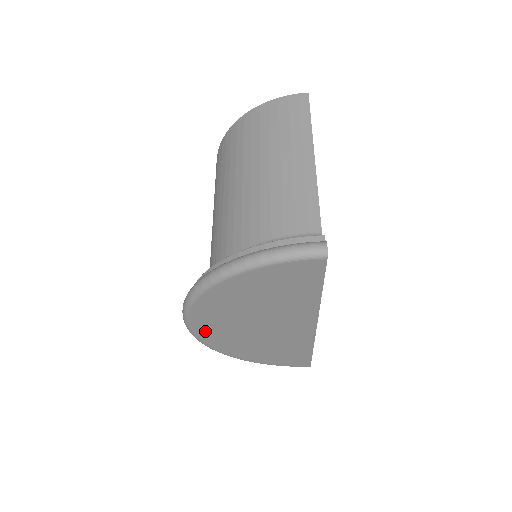
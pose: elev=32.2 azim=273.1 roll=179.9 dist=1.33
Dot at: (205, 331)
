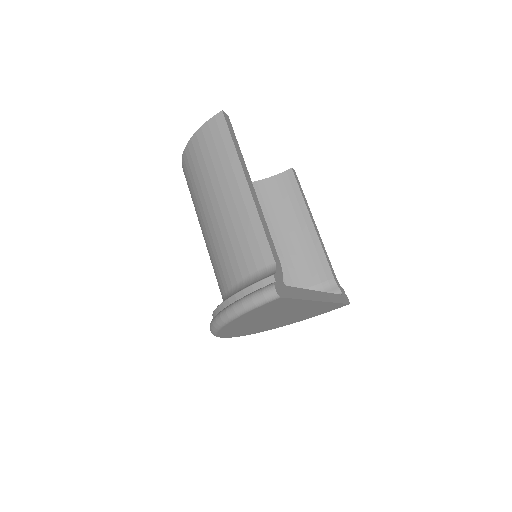
Dot at: (244, 333)
